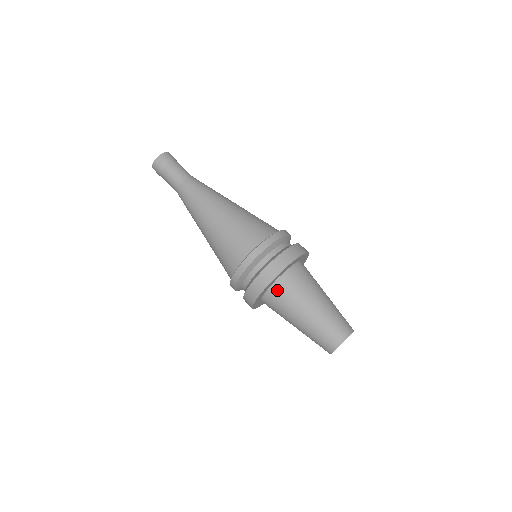
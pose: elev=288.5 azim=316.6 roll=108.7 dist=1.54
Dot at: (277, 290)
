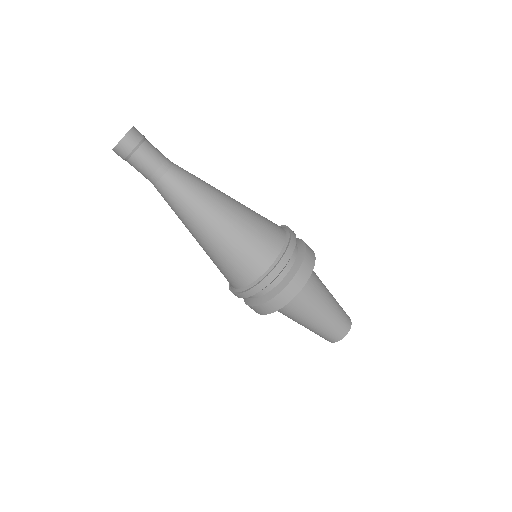
Dot at: occluded
